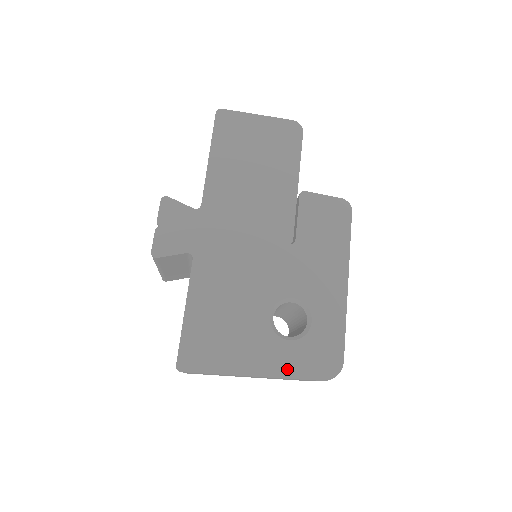
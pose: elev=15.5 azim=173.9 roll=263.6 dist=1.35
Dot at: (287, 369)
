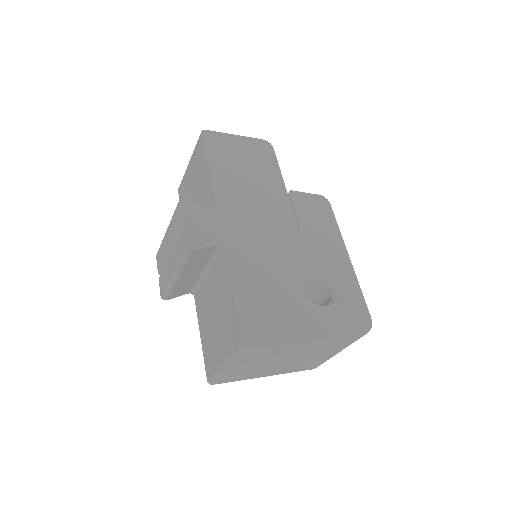
Dot at: (334, 330)
